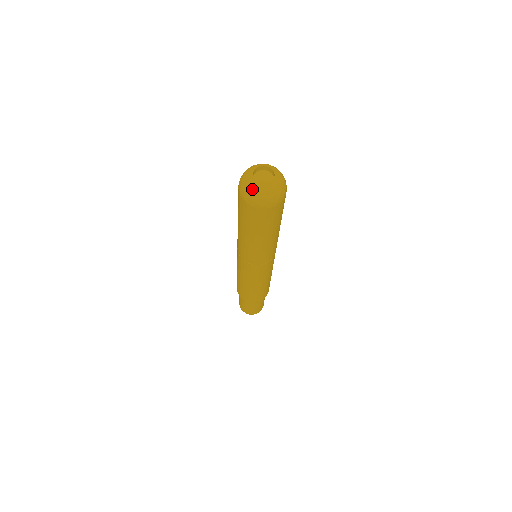
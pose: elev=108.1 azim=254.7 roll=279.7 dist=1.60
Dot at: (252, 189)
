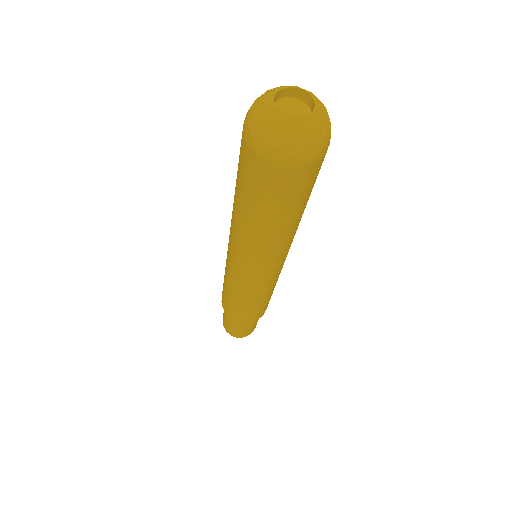
Dot at: (289, 135)
